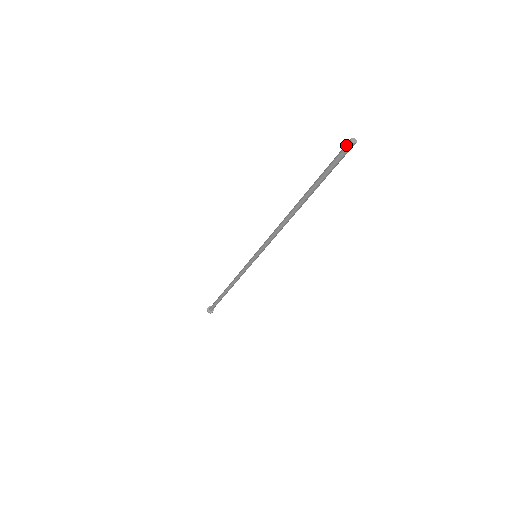
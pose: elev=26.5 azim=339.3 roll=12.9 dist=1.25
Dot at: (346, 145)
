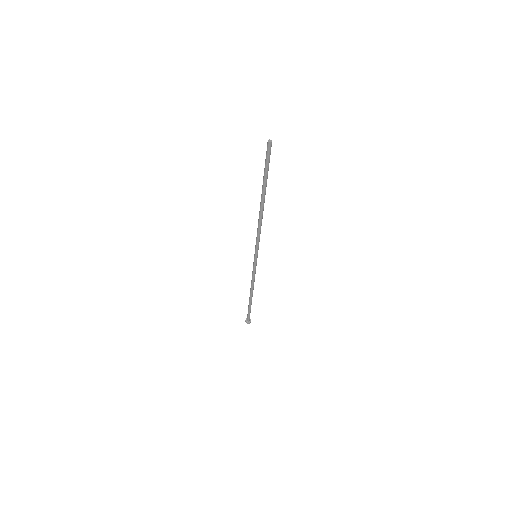
Dot at: (267, 146)
